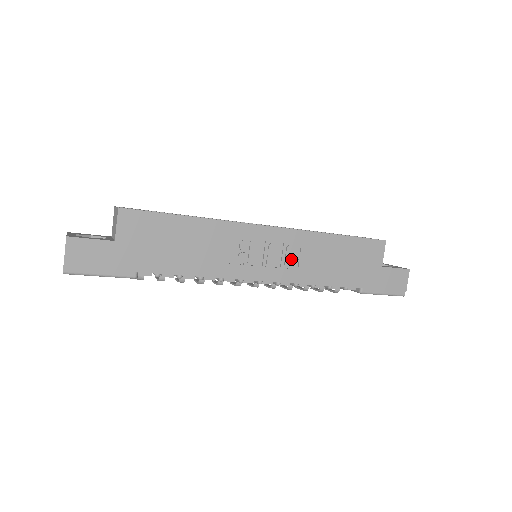
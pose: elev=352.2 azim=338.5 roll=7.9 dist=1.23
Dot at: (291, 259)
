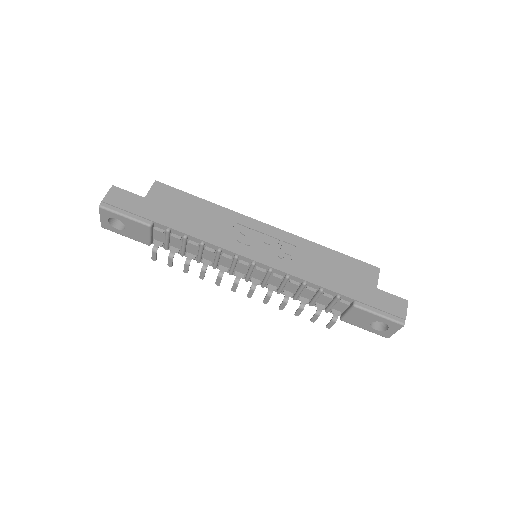
Dot at: (285, 253)
